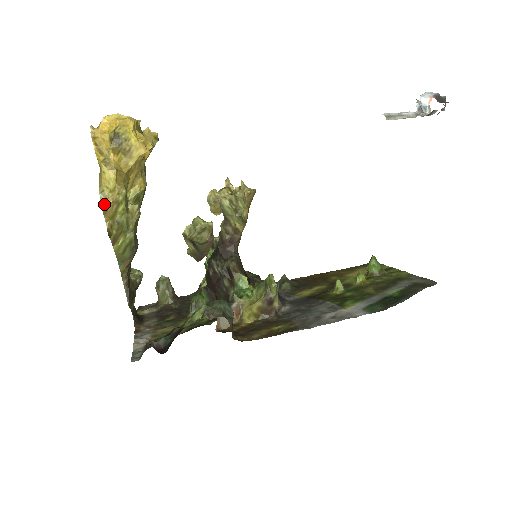
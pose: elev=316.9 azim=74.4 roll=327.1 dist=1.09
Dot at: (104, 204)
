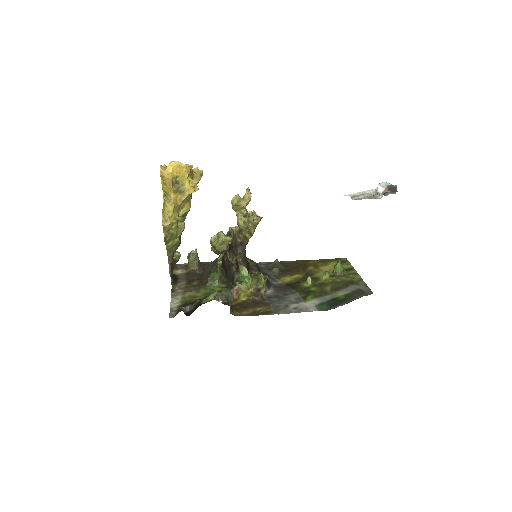
Dot at: (164, 225)
